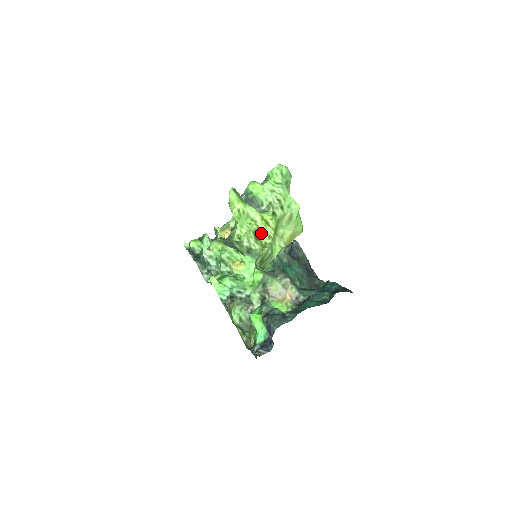
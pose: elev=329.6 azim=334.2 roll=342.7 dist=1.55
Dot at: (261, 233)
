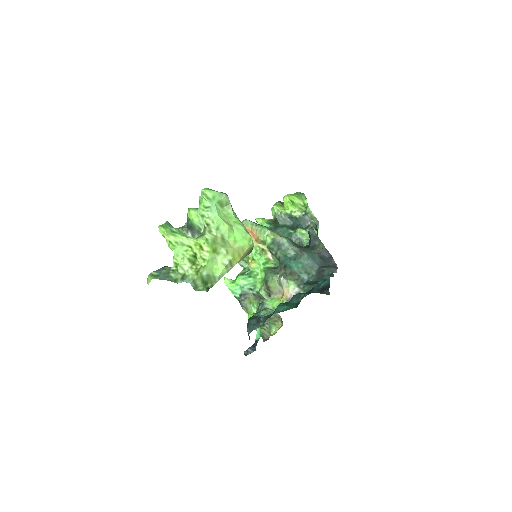
Dot at: (198, 257)
